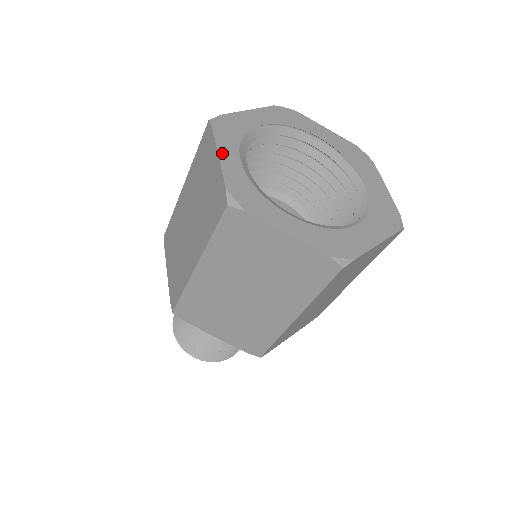
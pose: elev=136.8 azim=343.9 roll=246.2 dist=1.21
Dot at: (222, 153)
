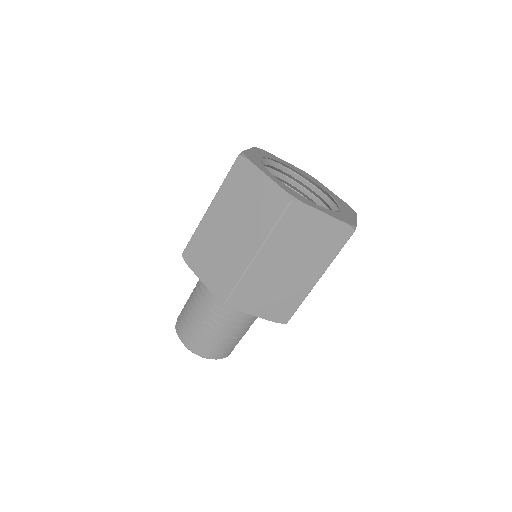
Dot at: (265, 172)
